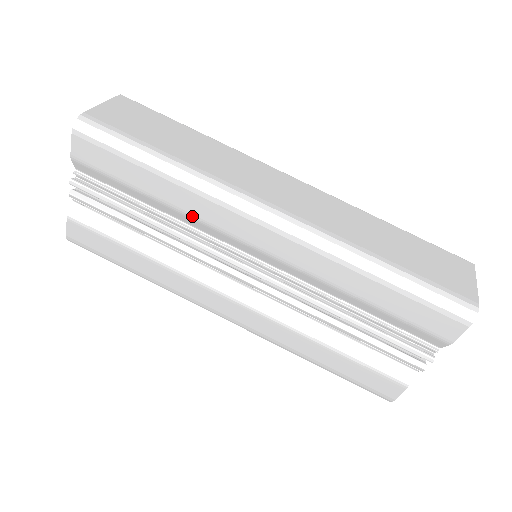
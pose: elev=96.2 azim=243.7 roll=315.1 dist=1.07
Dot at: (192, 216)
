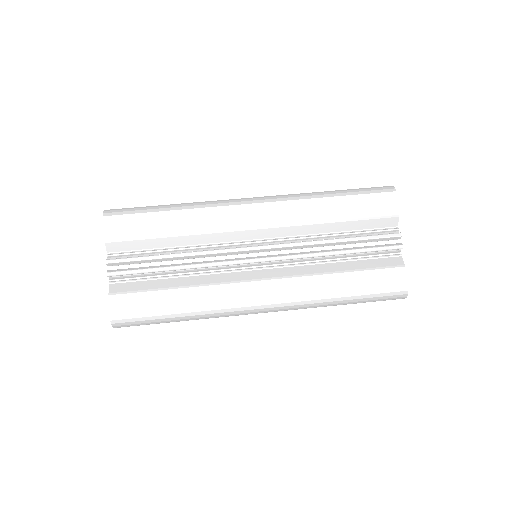
Dot at: (204, 230)
